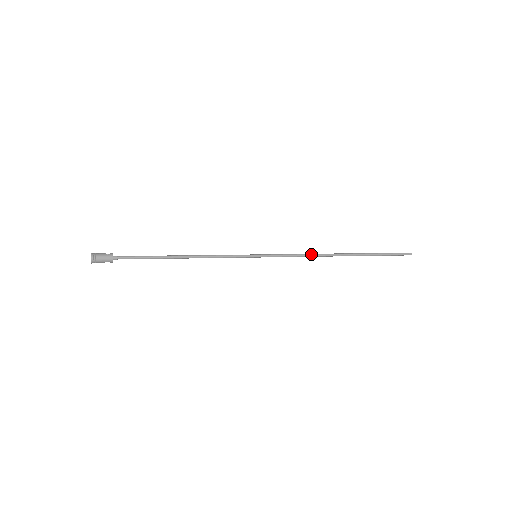
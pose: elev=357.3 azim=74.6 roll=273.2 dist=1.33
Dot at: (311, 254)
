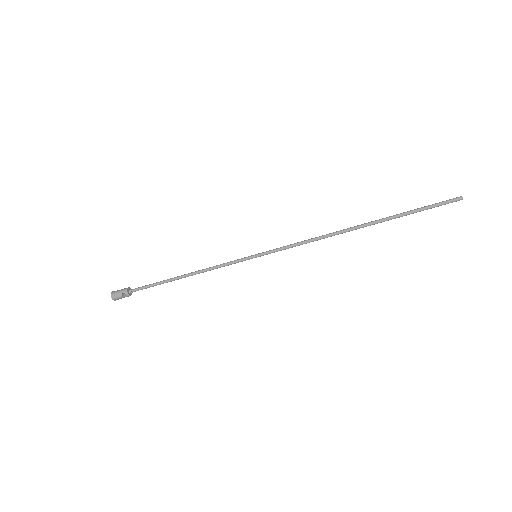
Dot at: (318, 237)
